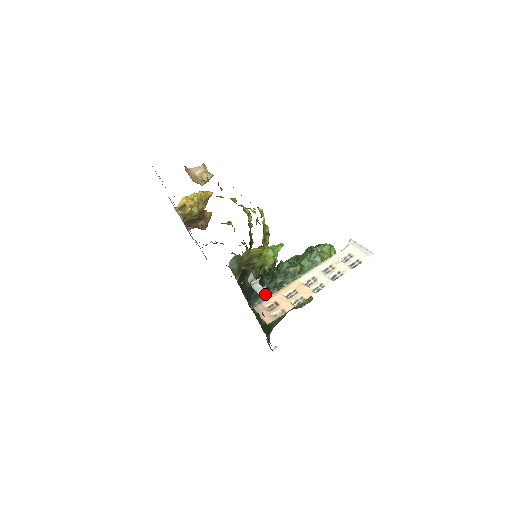
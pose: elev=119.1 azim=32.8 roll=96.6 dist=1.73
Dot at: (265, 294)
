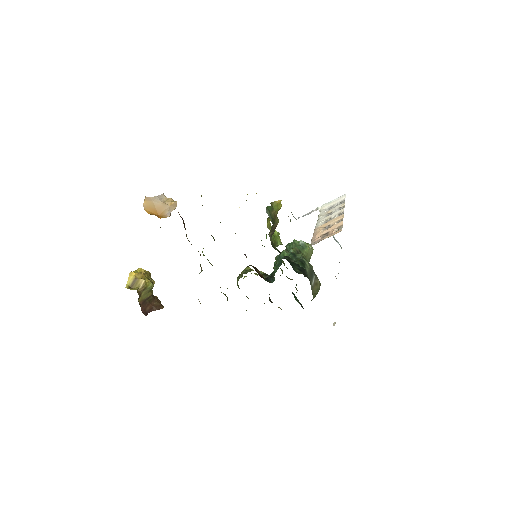
Dot at: (296, 264)
